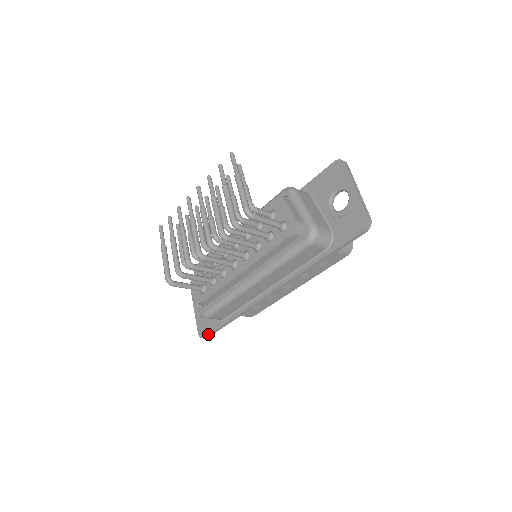
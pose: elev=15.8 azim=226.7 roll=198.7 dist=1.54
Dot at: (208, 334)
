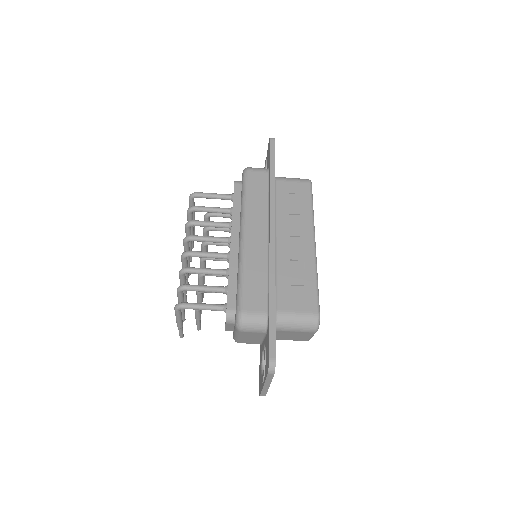
Dot at: (268, 347)
